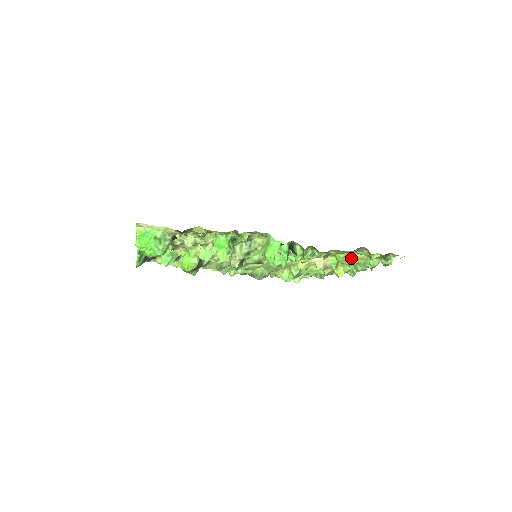
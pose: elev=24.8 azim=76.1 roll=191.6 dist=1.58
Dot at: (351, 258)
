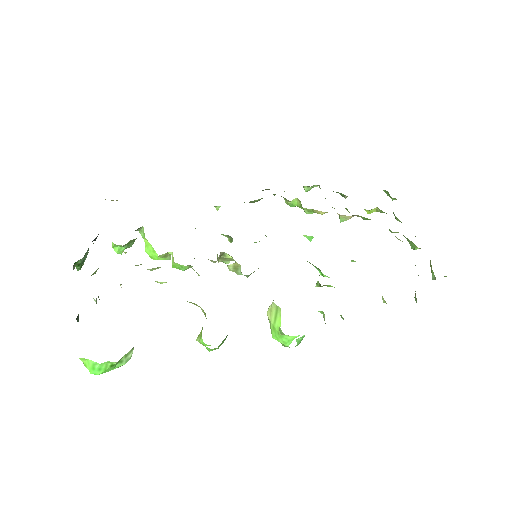
Dot at: (392, 232)
